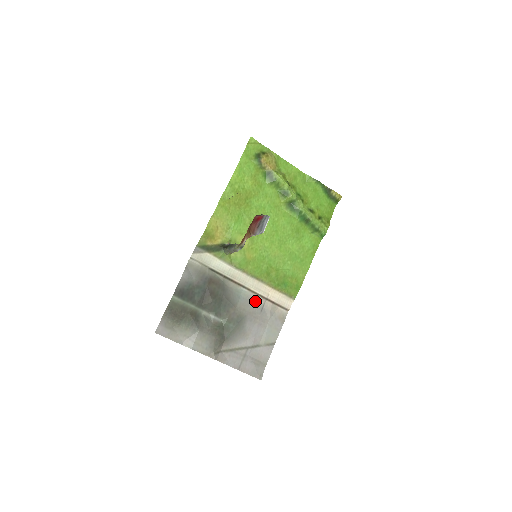
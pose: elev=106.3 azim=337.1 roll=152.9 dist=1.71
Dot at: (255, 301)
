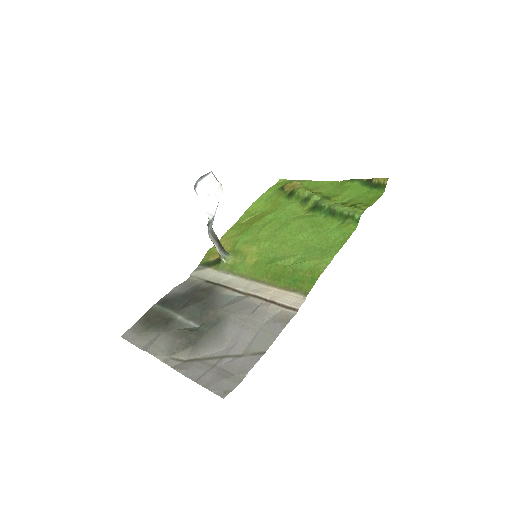
Dot at: (248, 303)
